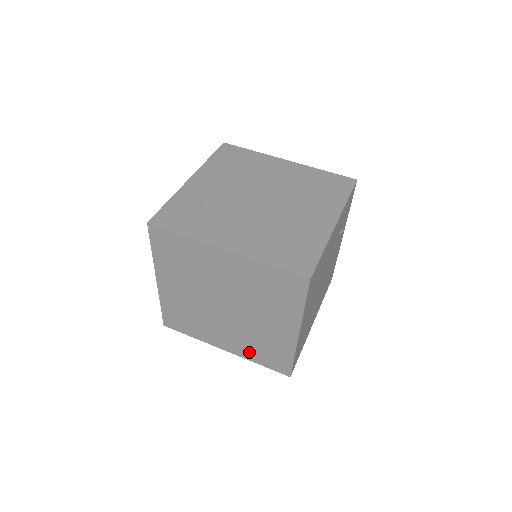
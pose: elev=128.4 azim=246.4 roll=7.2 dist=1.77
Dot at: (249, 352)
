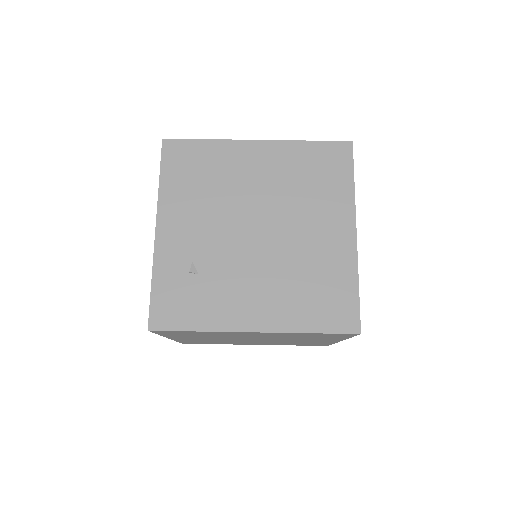
Dot at: (283, 344)
